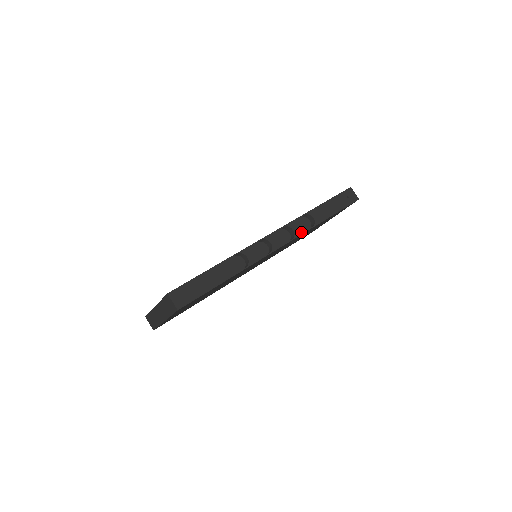
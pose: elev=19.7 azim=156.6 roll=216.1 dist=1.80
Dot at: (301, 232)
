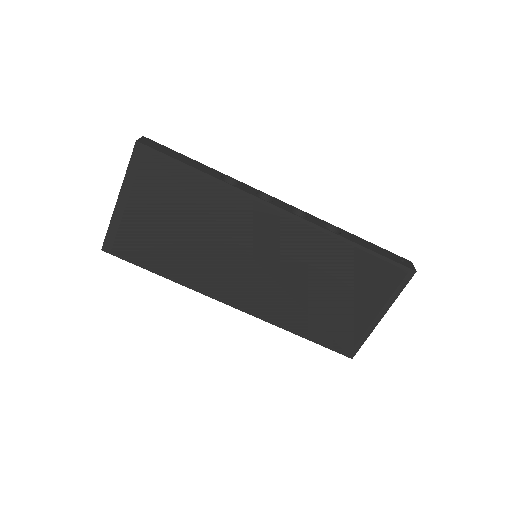
Dot at: (316, 223)
